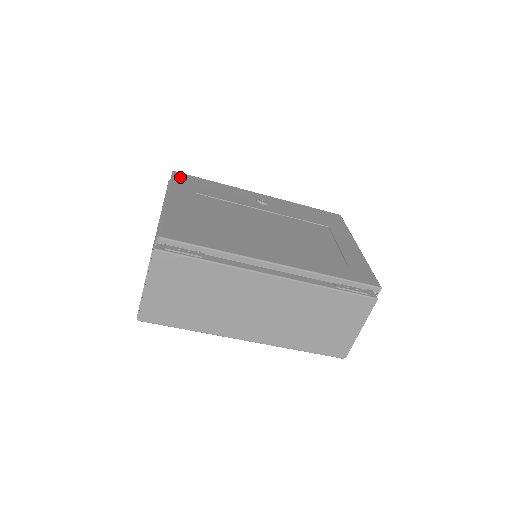
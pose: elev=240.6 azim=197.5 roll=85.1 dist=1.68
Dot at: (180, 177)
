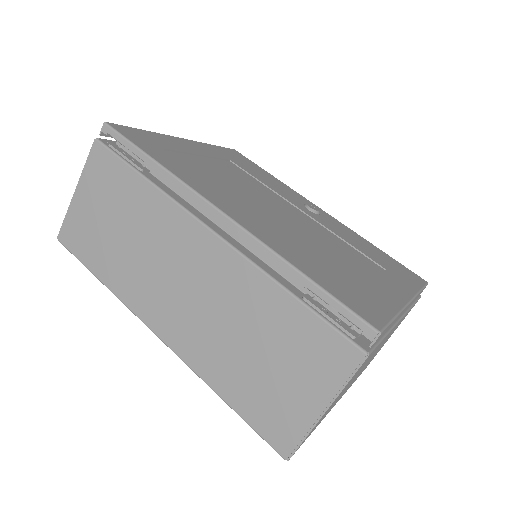
Dot at: (233, 152)
